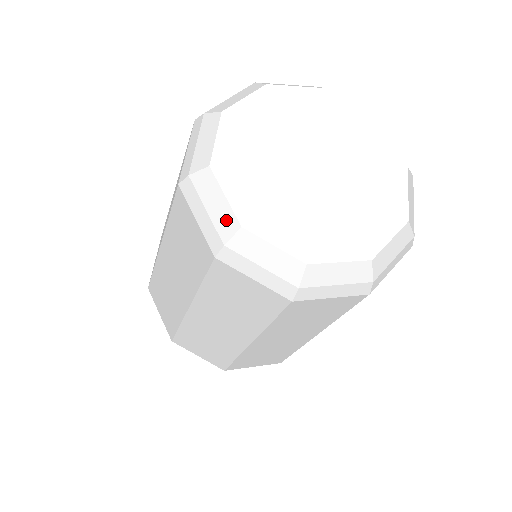
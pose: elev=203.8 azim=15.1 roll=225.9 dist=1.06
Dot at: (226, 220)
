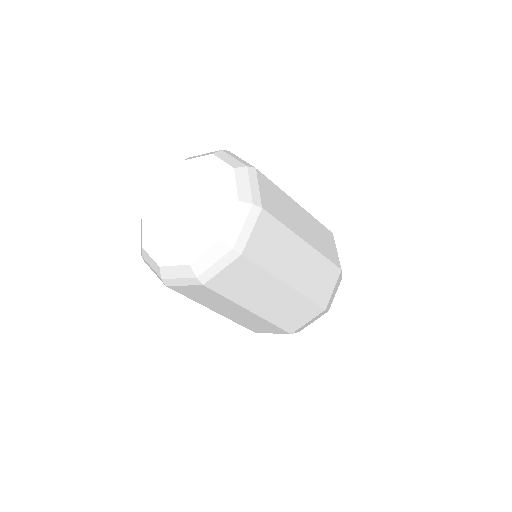
Dot at: (156, 267)
